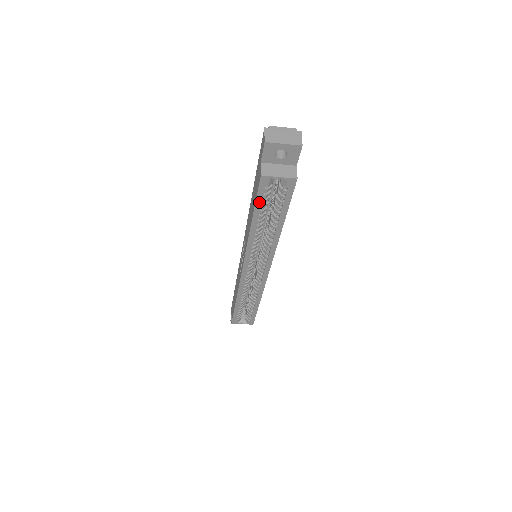
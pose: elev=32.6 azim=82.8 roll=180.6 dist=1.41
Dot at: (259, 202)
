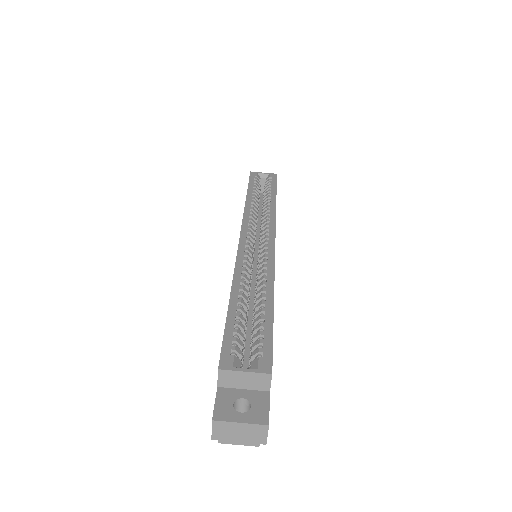
Dot at: (251, 184)
